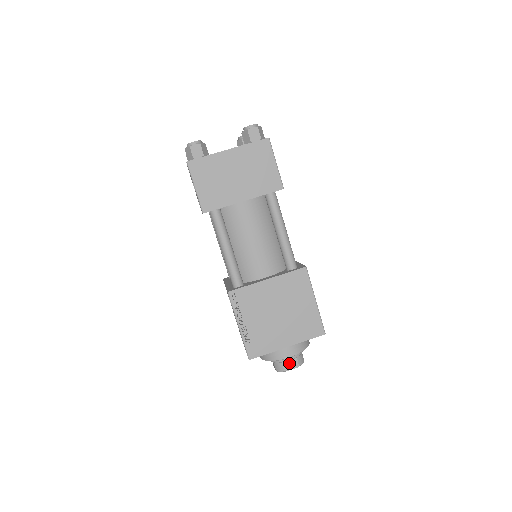
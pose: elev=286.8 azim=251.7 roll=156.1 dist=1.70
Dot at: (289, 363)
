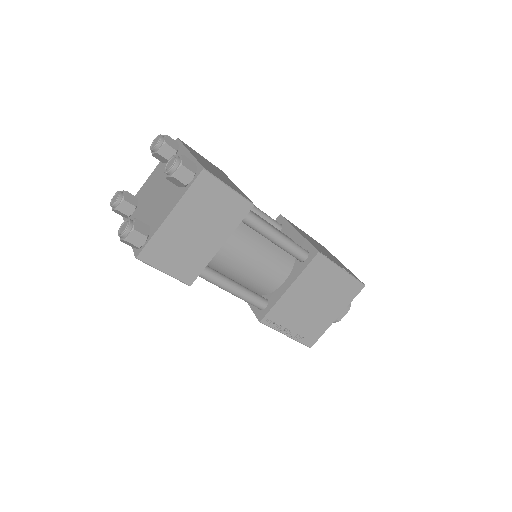
Dot at: occluded
